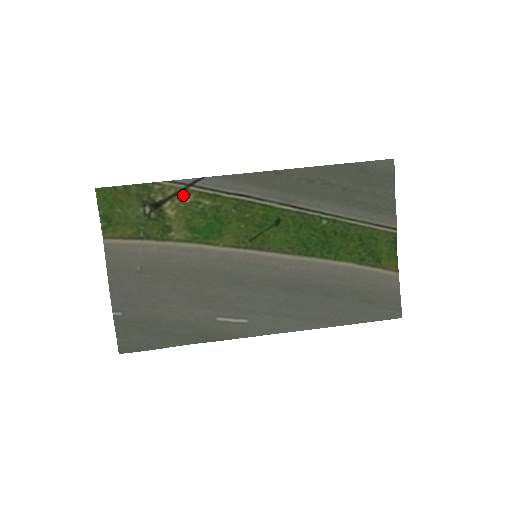
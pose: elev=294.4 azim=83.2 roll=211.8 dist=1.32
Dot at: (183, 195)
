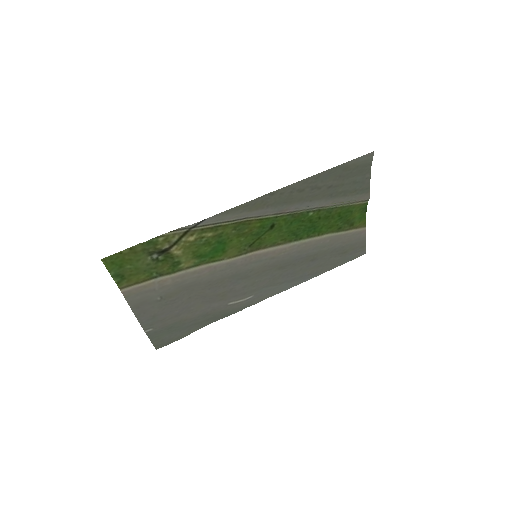
Dot at: (187, 237)
